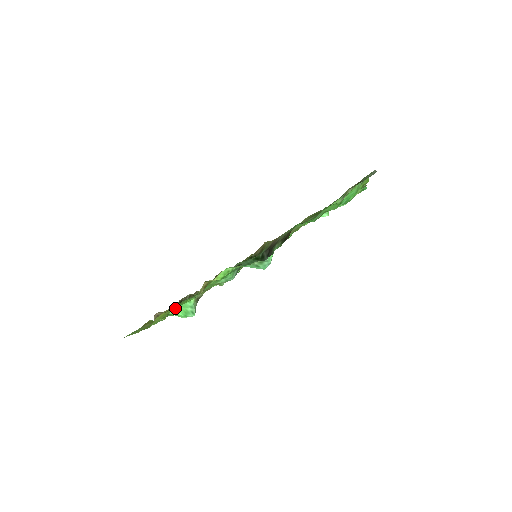
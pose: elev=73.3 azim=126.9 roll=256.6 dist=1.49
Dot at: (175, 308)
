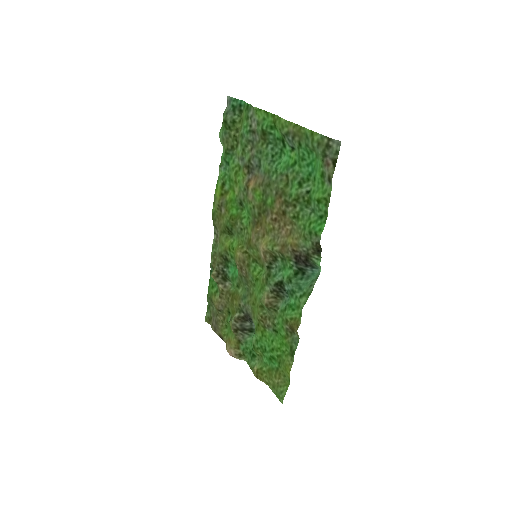
Dot at: (283, 355)
